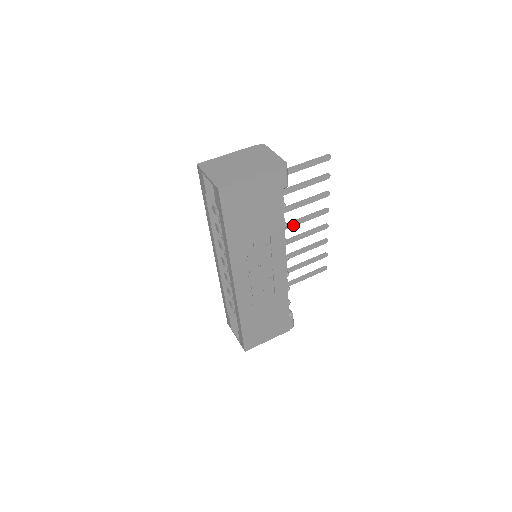
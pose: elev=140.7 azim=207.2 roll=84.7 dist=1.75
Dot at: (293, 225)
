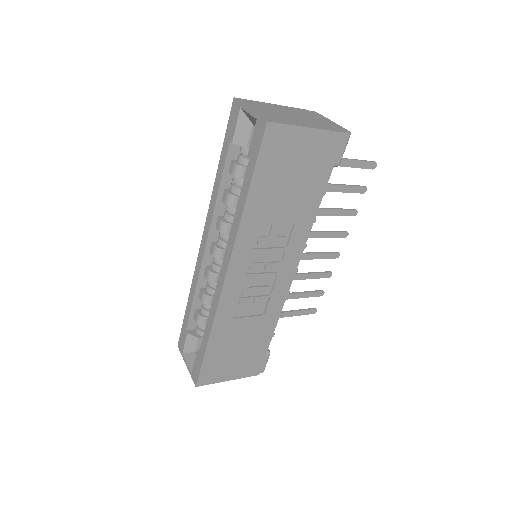
Dot at: occluded
